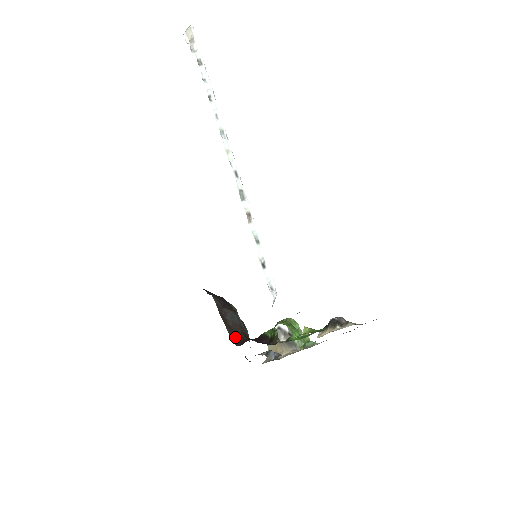
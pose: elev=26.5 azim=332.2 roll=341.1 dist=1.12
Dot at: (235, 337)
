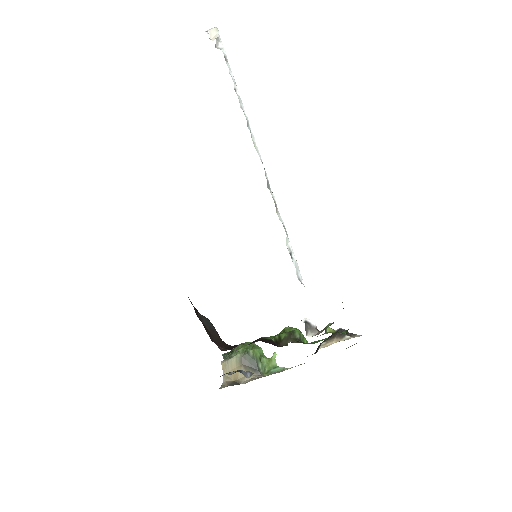
Dot at: (218, 342)
